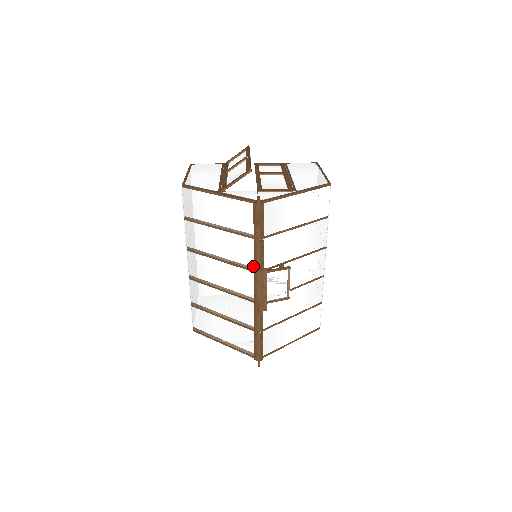
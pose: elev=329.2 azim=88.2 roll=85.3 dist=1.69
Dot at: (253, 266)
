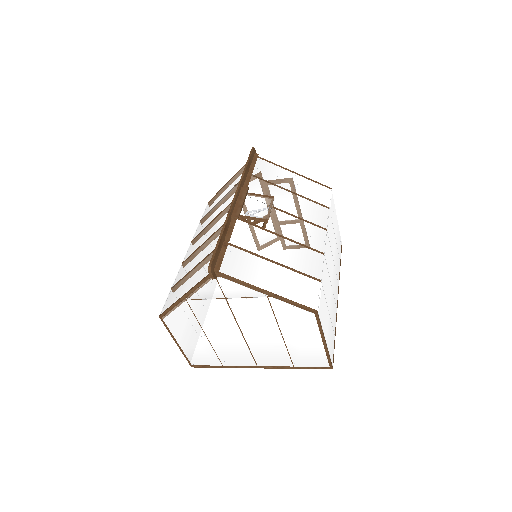
Dot at: occluded
